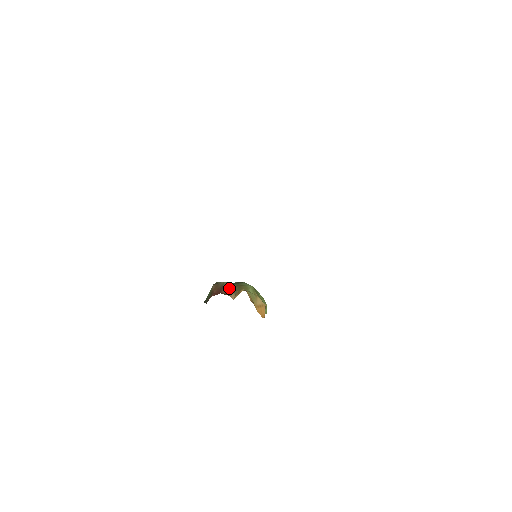
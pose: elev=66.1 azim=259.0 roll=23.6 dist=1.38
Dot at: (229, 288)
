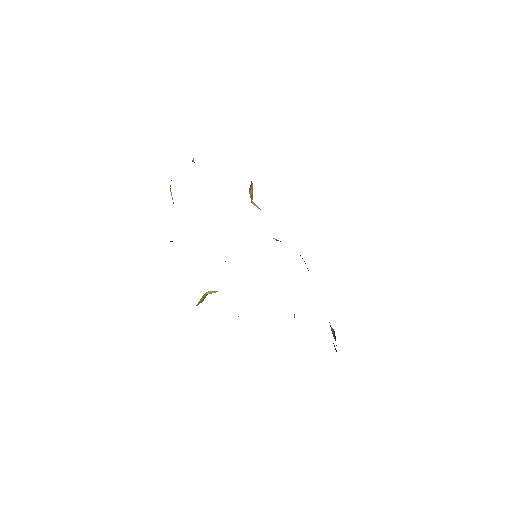
Dot at: occluded
